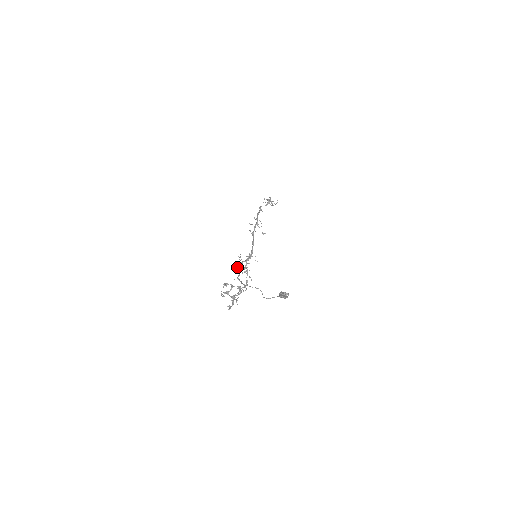
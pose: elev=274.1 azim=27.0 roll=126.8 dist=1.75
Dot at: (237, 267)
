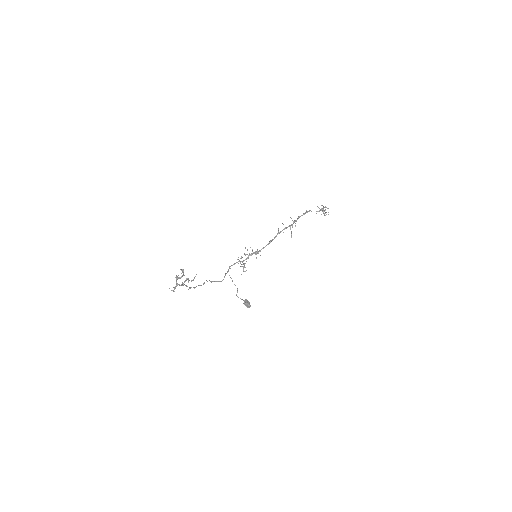
Dot at: (241, 256)
